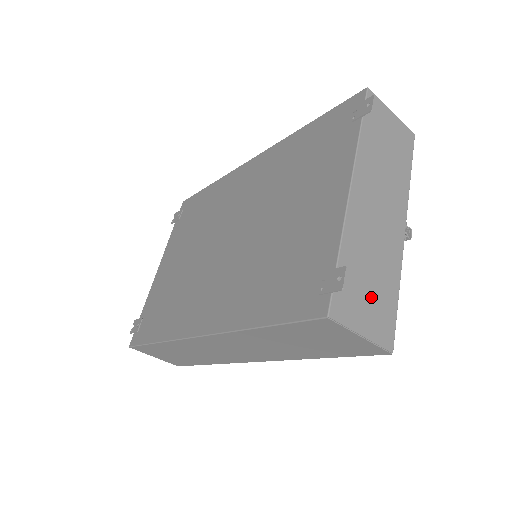
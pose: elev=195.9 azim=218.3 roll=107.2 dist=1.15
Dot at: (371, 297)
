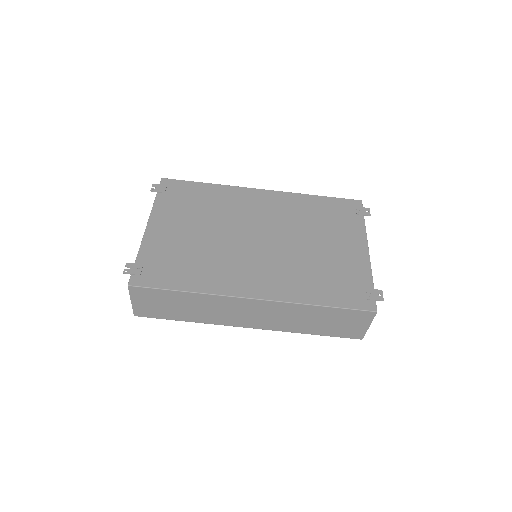
Dot at: occluded
